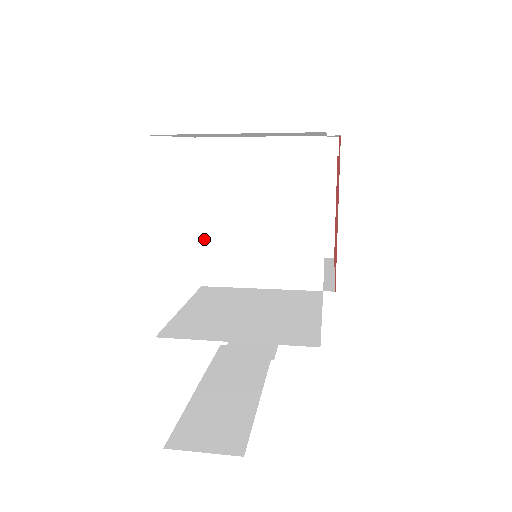
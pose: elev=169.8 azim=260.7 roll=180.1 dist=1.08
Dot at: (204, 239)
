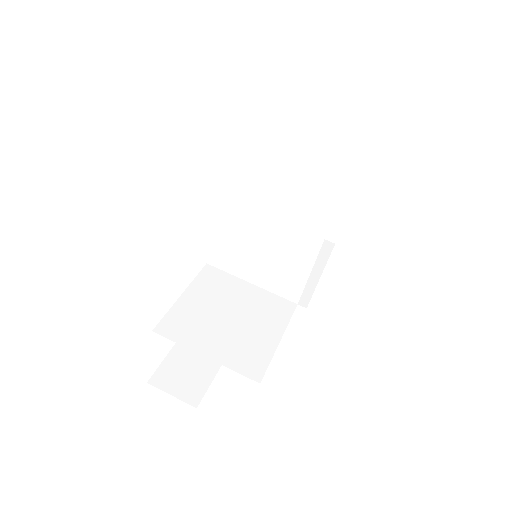
Dot at: (216, 234)
